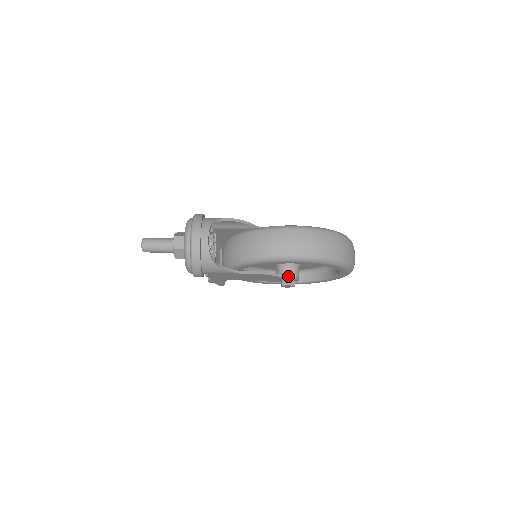
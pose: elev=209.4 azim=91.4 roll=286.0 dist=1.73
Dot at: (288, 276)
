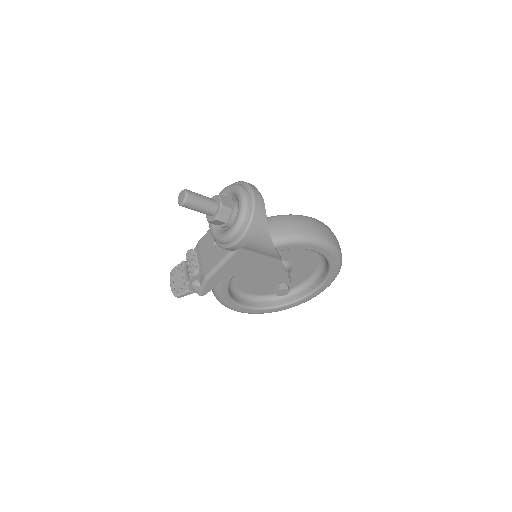
Dot at: (289, 278)
